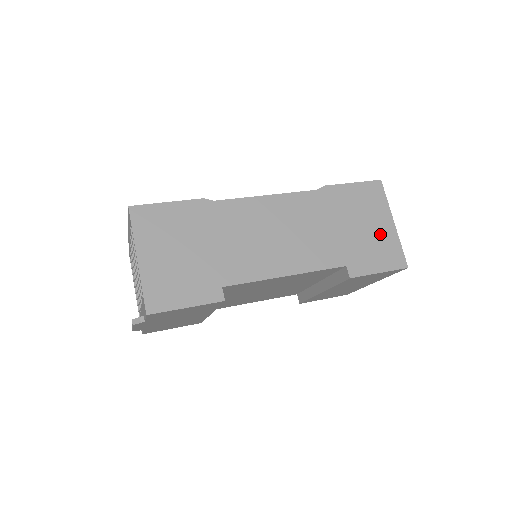
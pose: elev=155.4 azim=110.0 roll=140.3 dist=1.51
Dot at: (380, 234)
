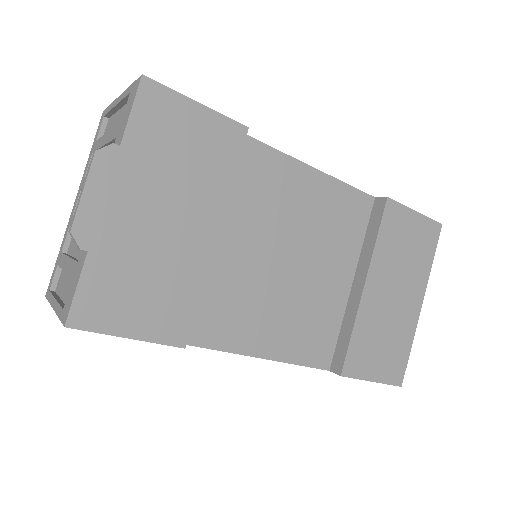
Dot at: occluded
